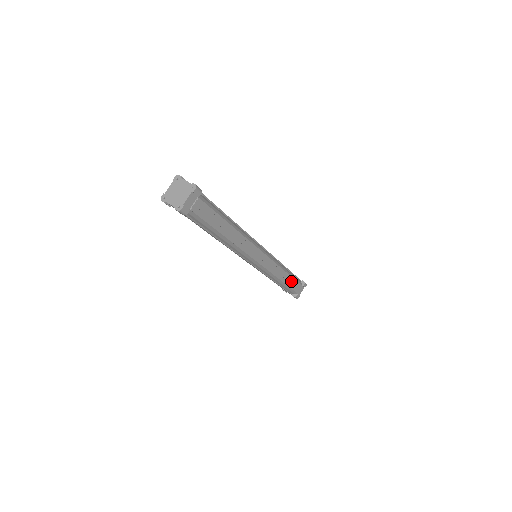
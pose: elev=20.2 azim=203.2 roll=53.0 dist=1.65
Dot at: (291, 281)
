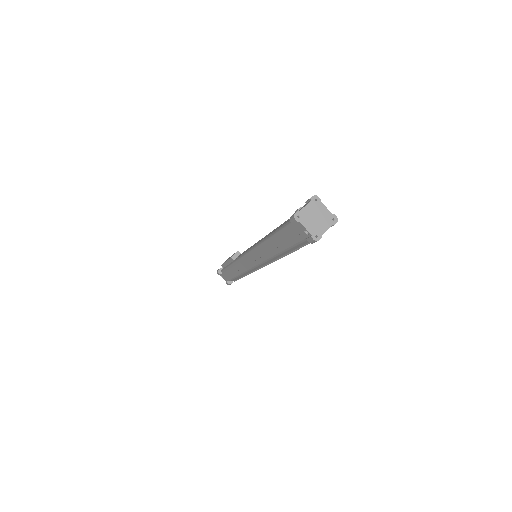
Dot at: occluded
